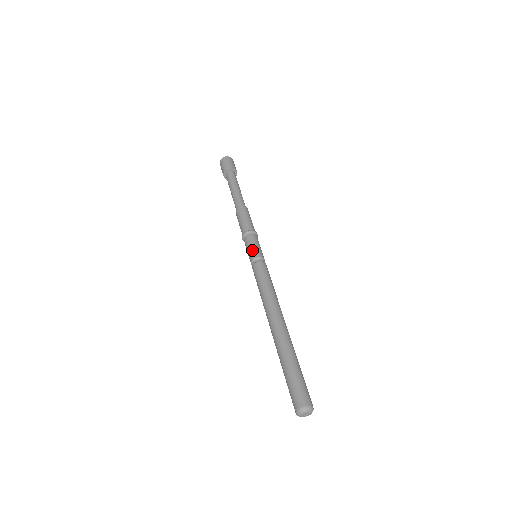
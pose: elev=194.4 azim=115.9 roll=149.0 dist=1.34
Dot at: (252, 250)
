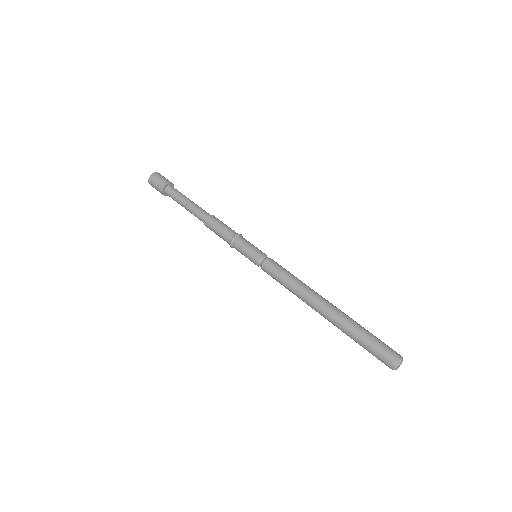
Dot at: (251, 253)
